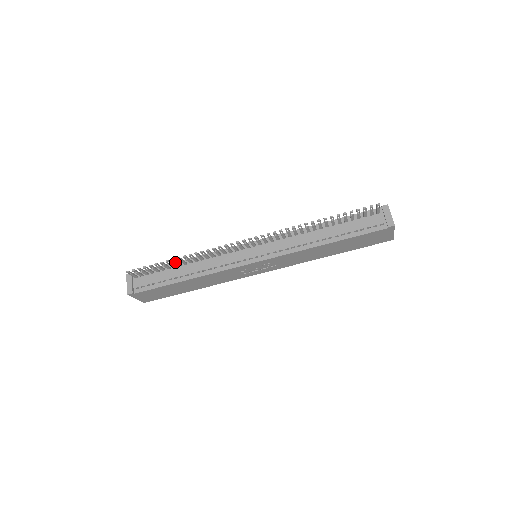
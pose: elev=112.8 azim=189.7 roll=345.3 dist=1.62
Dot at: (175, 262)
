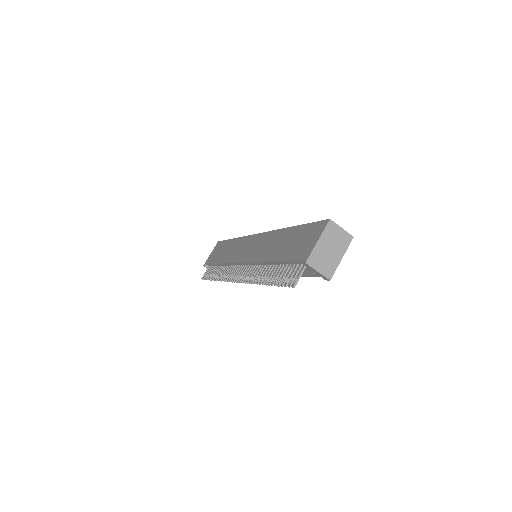
Dot at: occluded
